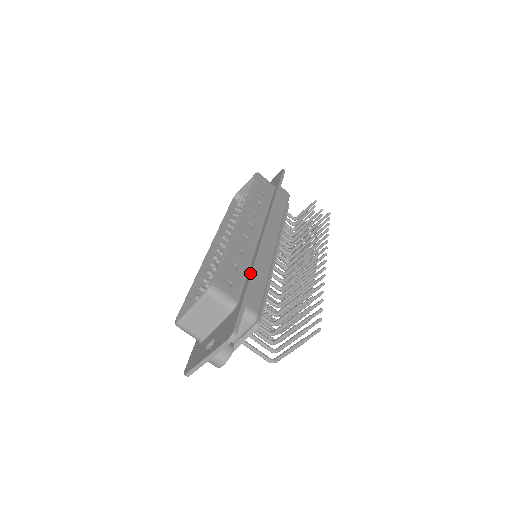
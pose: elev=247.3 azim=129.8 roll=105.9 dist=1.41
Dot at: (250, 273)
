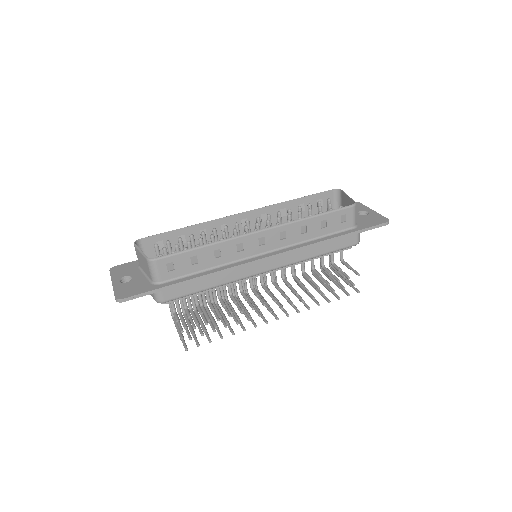
Dot at: (196, 276)
